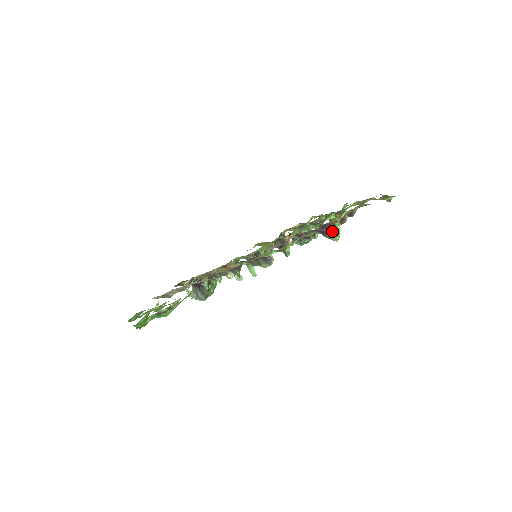
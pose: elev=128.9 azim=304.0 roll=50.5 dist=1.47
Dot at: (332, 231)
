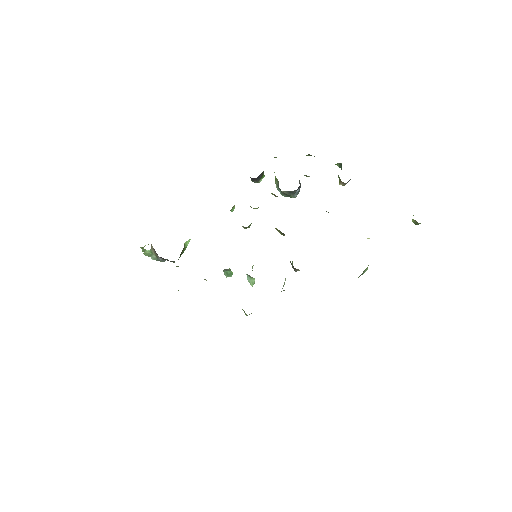
Dot at: occluded
